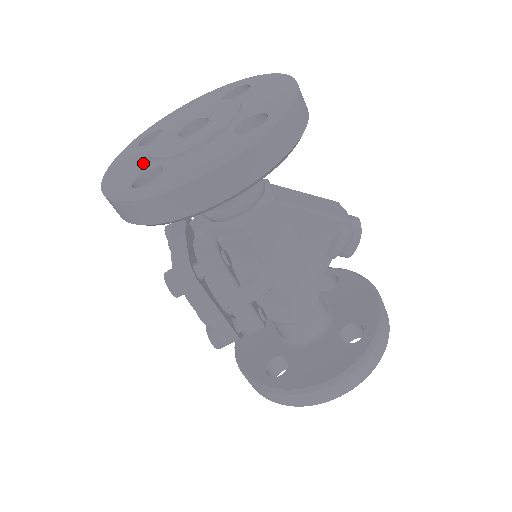
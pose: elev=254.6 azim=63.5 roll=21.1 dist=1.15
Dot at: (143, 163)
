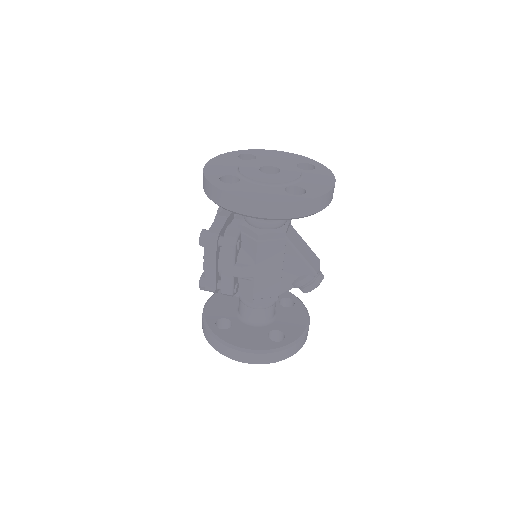
Dot at: (233, 169)
